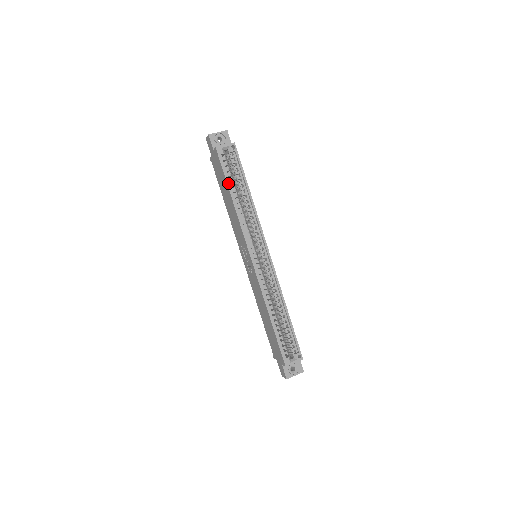
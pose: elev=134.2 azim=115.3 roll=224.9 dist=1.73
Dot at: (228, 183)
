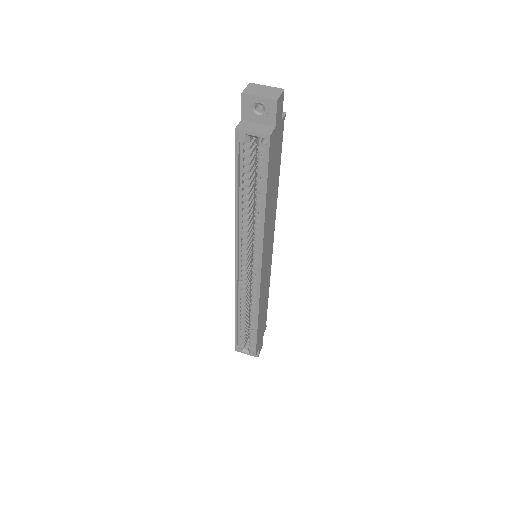
Dot at: (237, 182)
